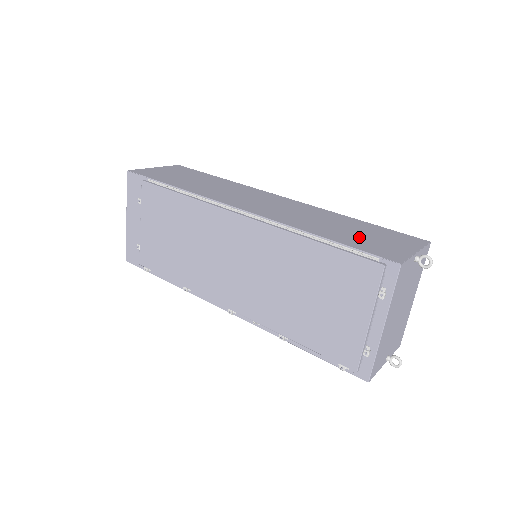
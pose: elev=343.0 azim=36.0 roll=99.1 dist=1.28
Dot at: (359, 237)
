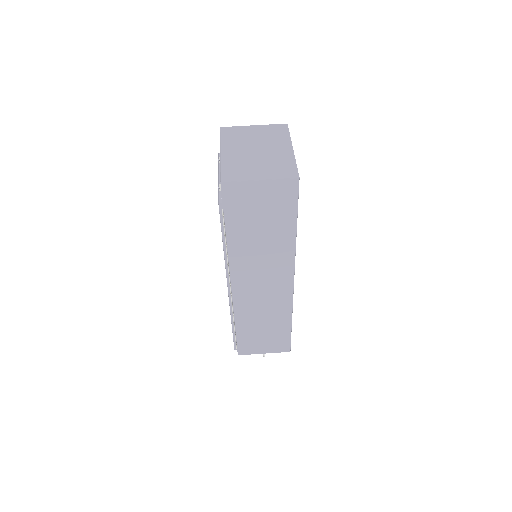
Dot at: (256, 336)
